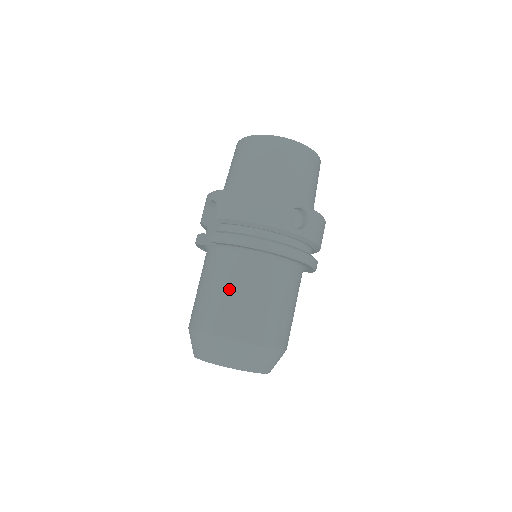
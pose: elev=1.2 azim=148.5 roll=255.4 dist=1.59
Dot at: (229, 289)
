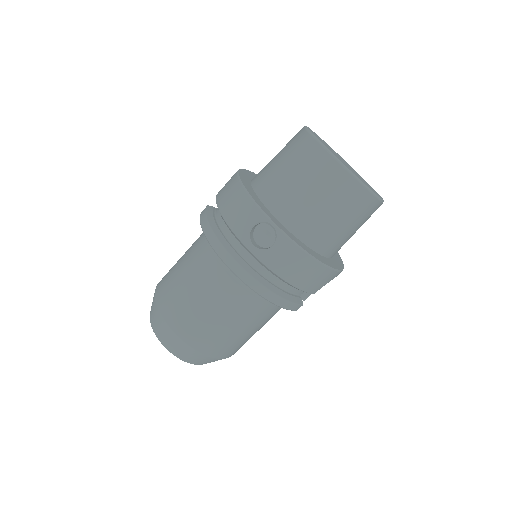
Dot at: (184, 263)
